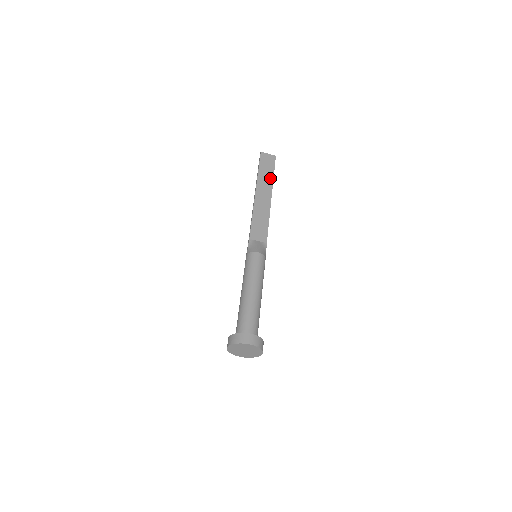
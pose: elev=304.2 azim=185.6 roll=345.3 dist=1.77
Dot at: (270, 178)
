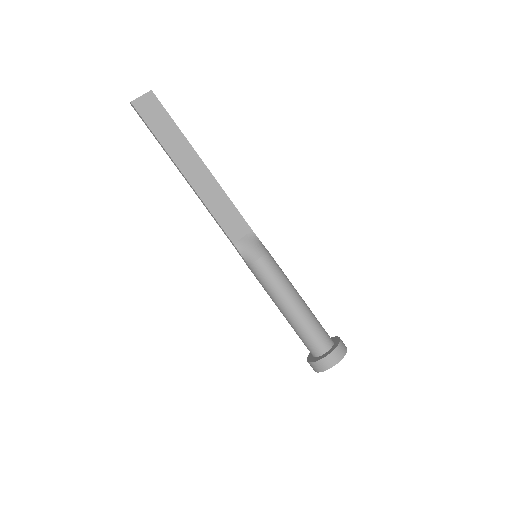
Dot at: (178, 135)
